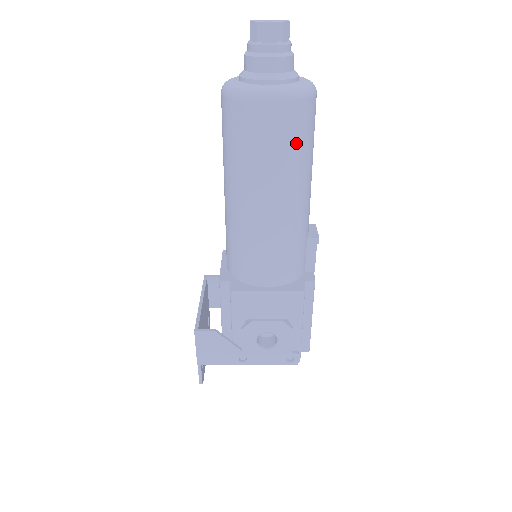
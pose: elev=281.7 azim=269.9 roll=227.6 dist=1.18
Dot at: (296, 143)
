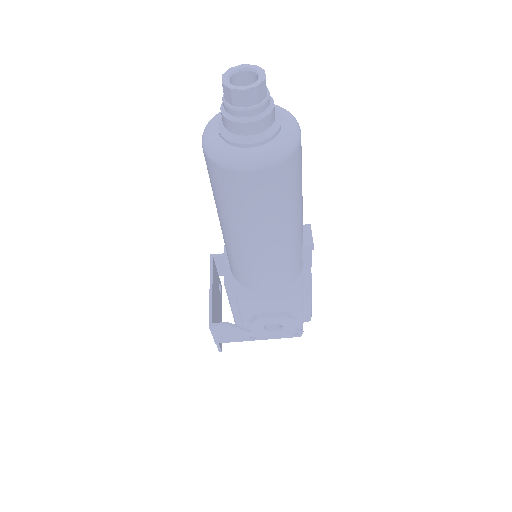
Dot at: (283, 194)
